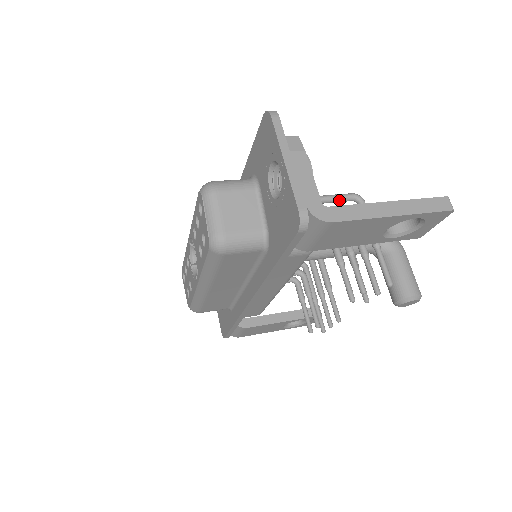
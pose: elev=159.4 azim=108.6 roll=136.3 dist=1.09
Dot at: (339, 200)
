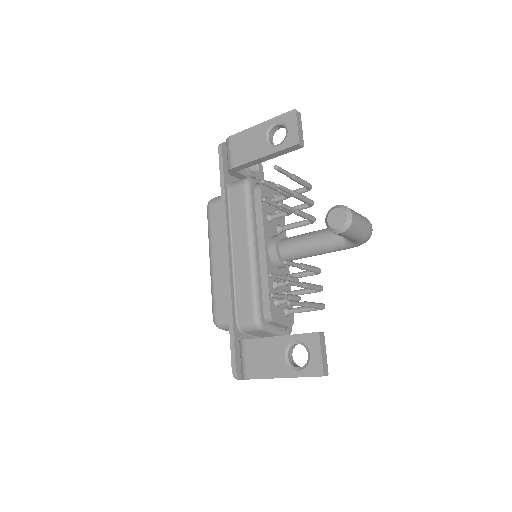
Dot at: (296, 190)
